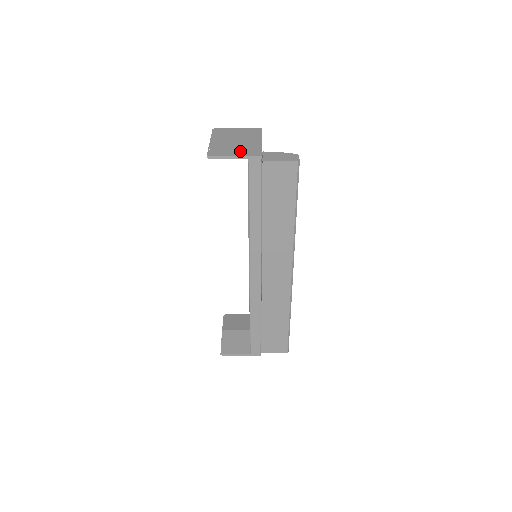
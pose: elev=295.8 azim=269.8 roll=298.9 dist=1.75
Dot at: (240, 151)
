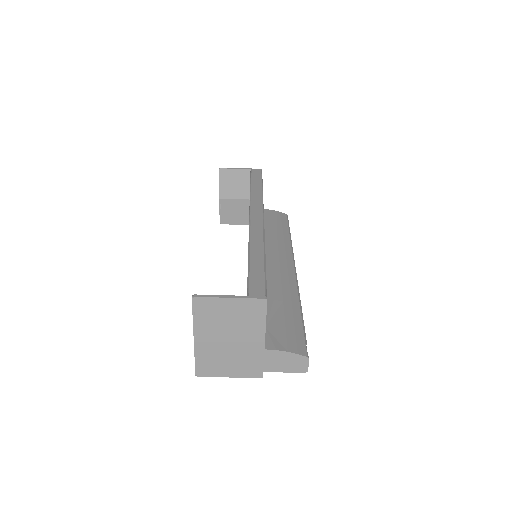
Dot at: (236, 368)
